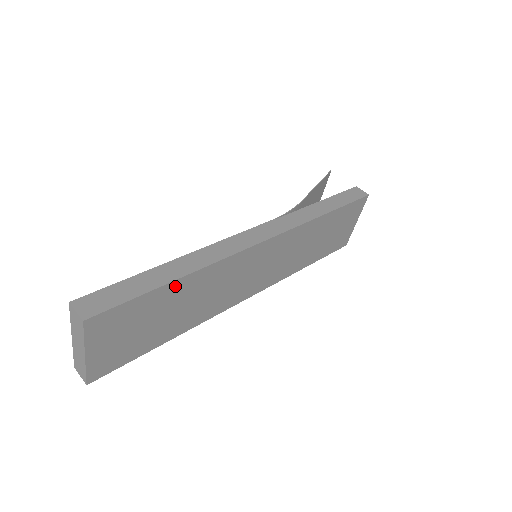
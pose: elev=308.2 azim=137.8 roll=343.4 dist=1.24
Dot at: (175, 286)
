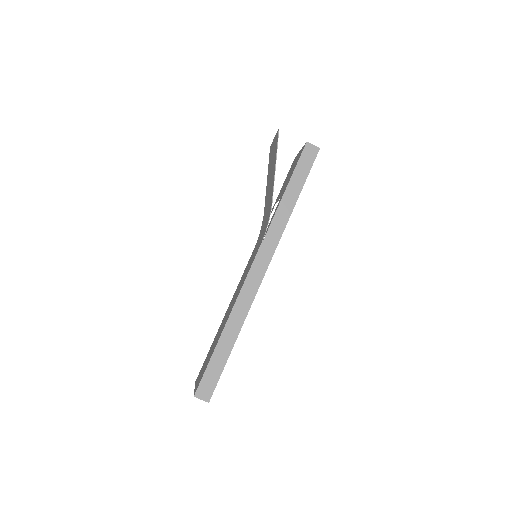
Dot at: occluded
